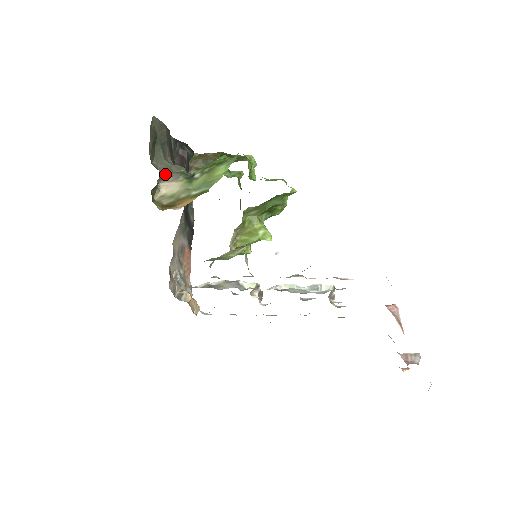
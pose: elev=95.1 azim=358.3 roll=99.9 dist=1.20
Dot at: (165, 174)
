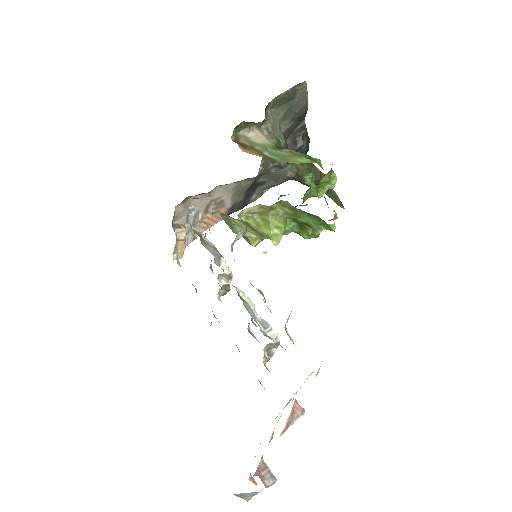
Dot at: (267, 127)
